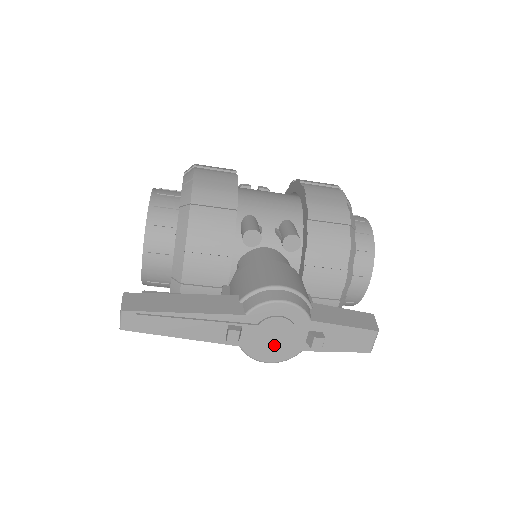
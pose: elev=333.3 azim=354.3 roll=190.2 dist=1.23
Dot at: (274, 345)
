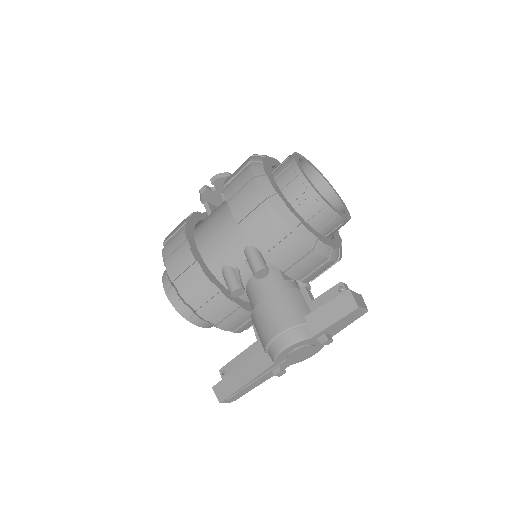
Dot at: (306, 354)
